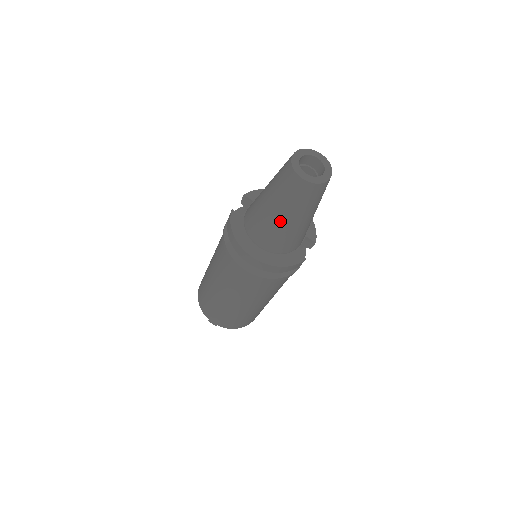
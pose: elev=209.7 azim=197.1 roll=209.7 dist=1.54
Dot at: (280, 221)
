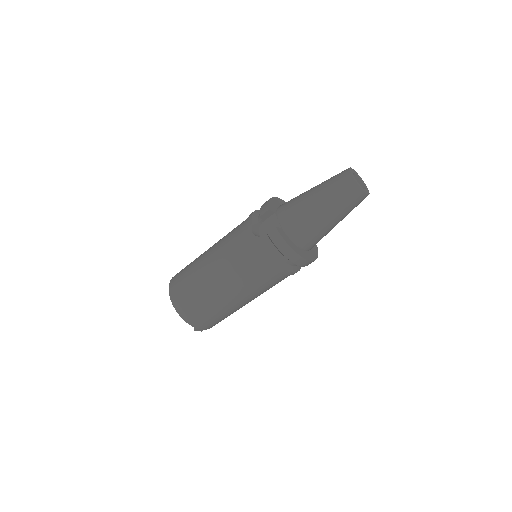
Dot at: (332, 226)
